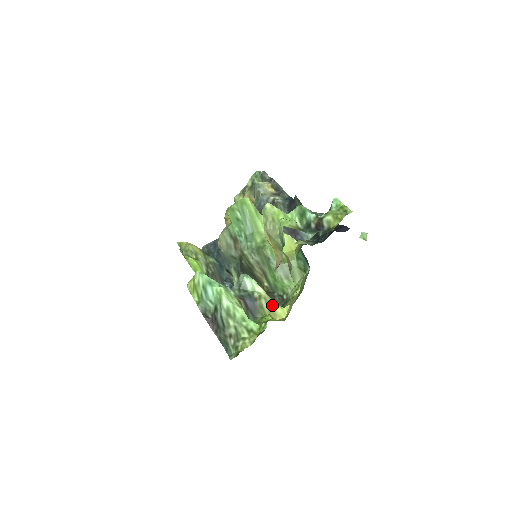
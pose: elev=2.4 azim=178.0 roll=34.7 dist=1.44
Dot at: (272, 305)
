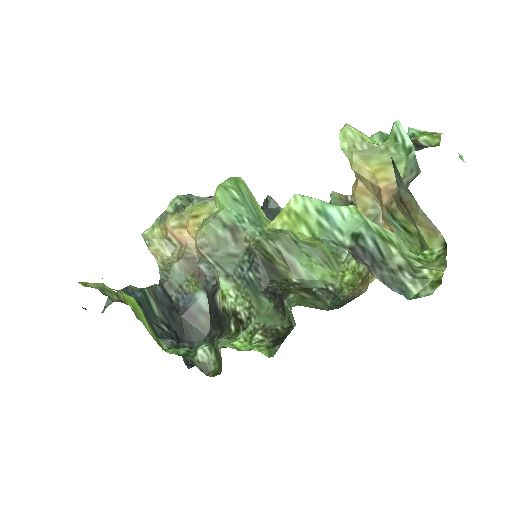
Dot at: occluded
